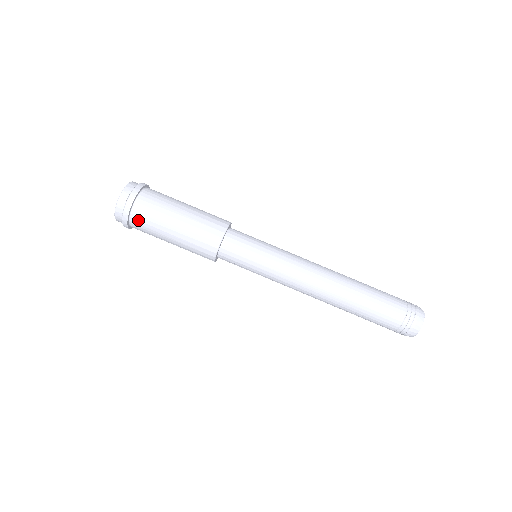
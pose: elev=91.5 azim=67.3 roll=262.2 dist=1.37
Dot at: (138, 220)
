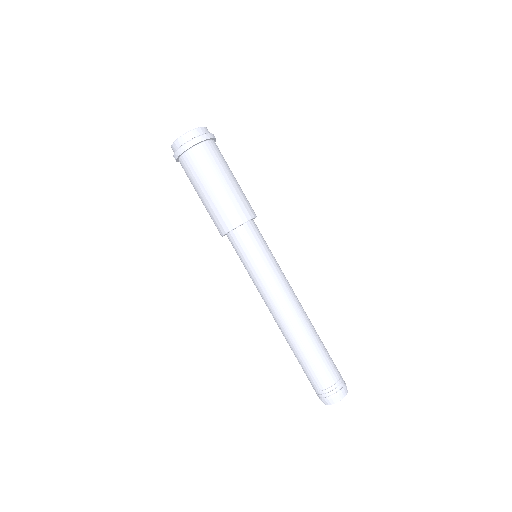
Dot at: (186, 162)
